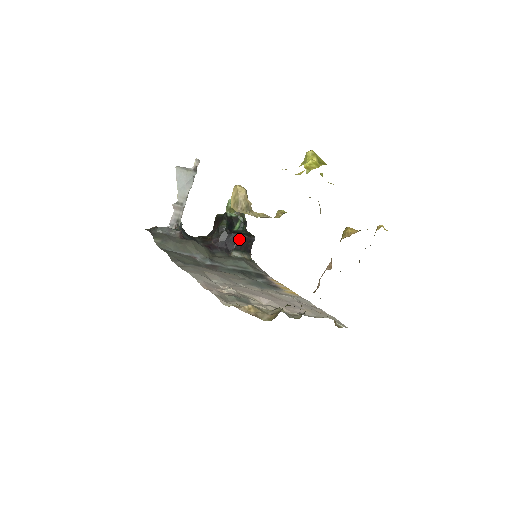
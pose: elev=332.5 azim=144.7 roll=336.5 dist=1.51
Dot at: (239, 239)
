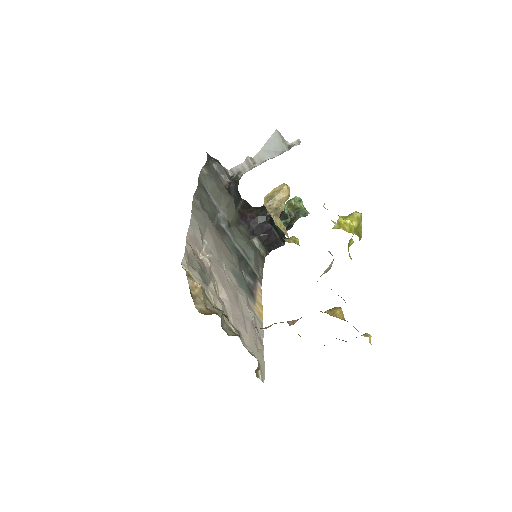
Dot at: (270, 233)
